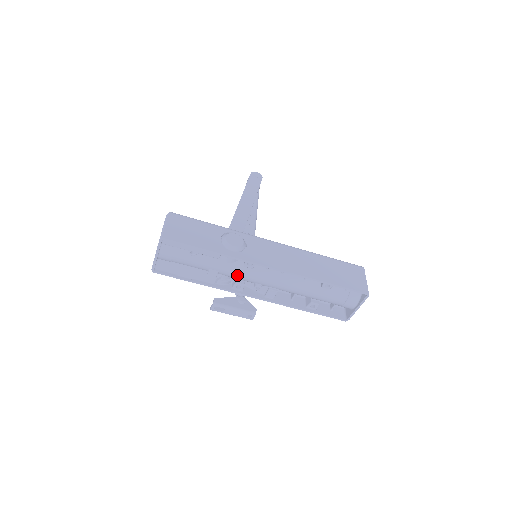
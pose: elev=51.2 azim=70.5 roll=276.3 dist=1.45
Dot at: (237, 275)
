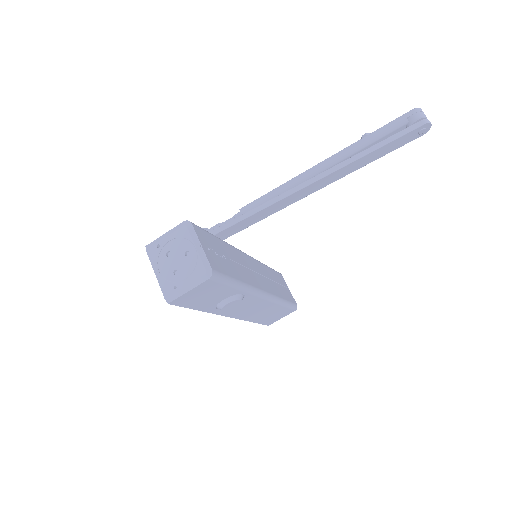
Dot at: occluded
